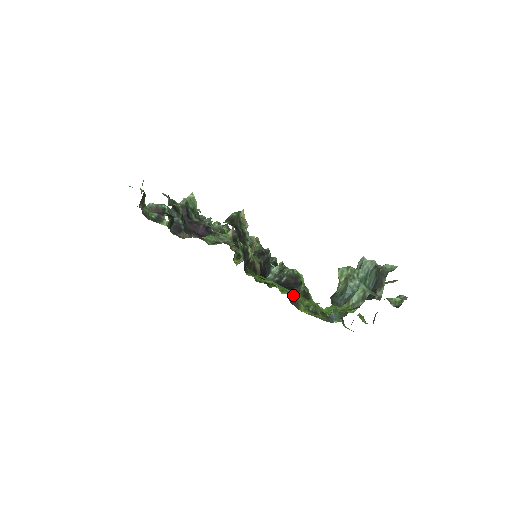
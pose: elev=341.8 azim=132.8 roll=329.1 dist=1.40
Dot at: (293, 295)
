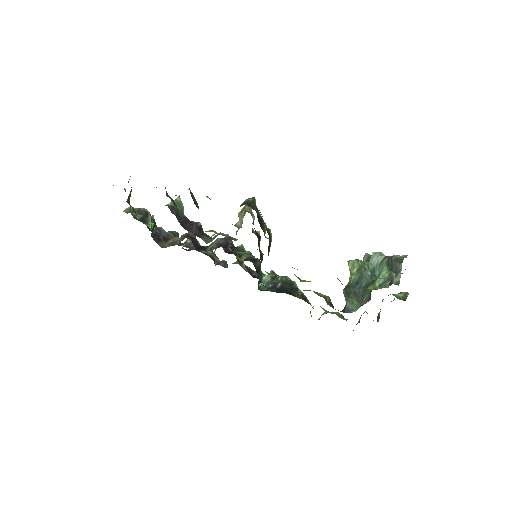
Dot at: occluded
